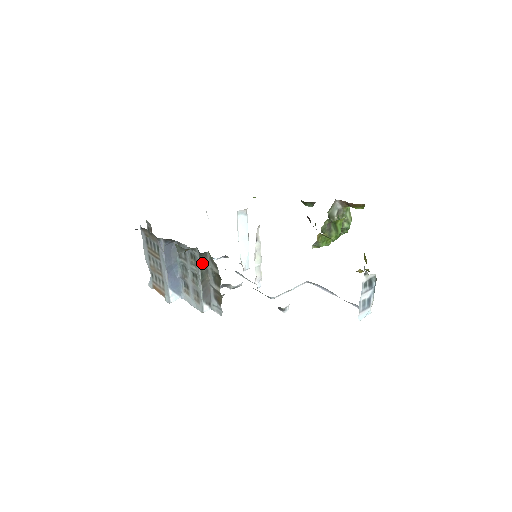
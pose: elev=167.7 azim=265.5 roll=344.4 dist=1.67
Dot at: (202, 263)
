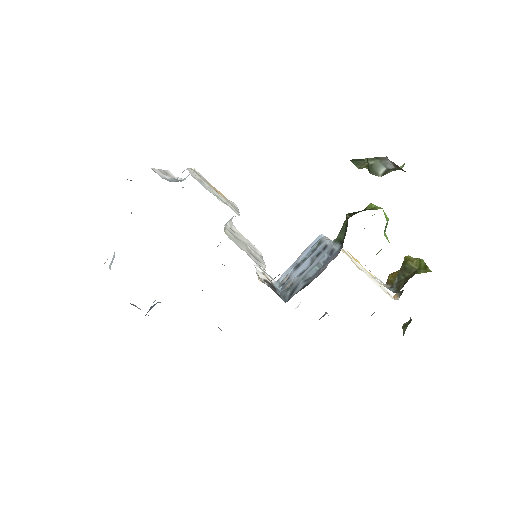
Dot at: occluded
